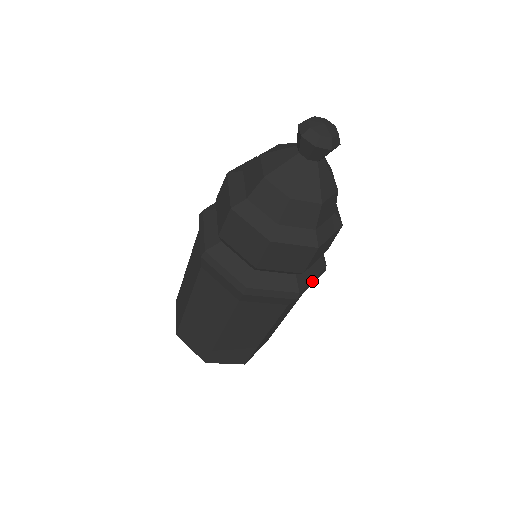
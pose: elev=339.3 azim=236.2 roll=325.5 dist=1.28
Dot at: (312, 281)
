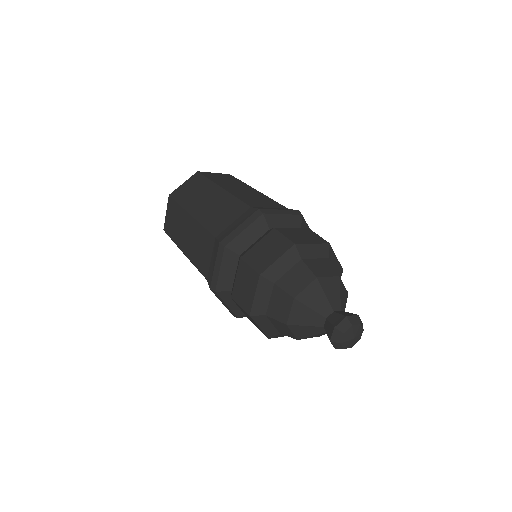
Dot at: occluded
